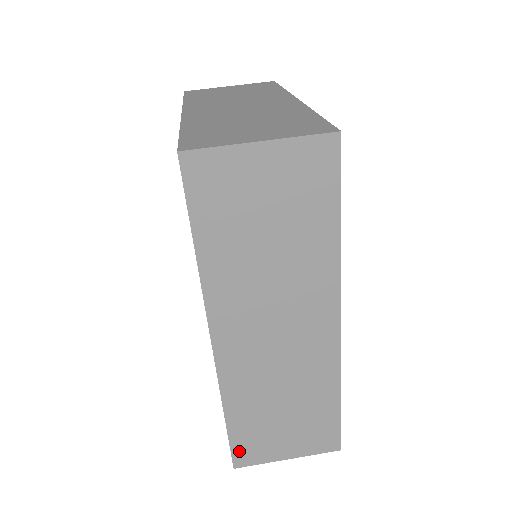
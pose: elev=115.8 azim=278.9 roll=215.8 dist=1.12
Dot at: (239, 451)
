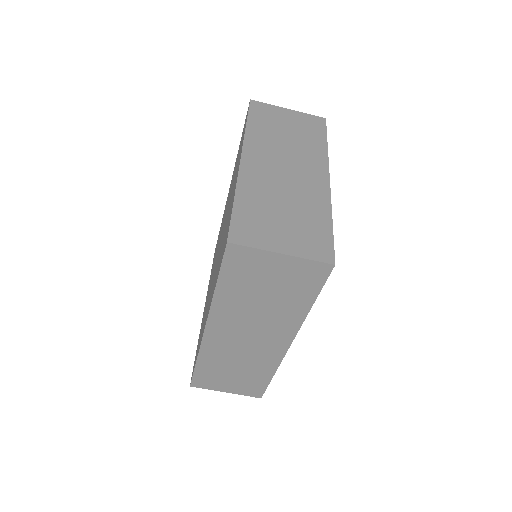
Dot at: (197, 380)
